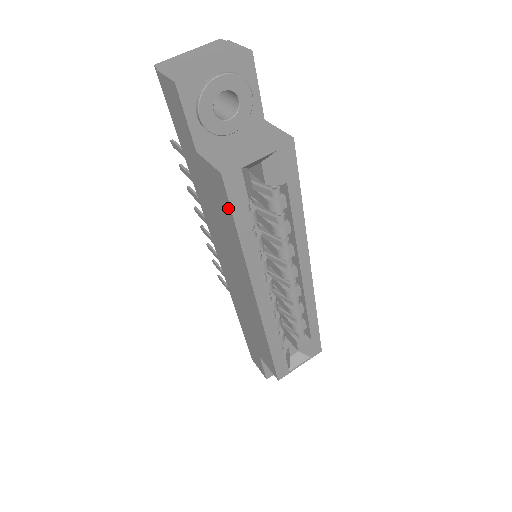
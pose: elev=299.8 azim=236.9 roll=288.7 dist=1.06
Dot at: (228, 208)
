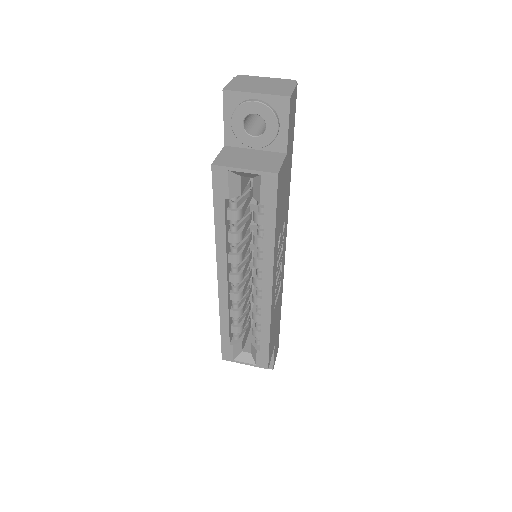
Dot at: (214, 194)
